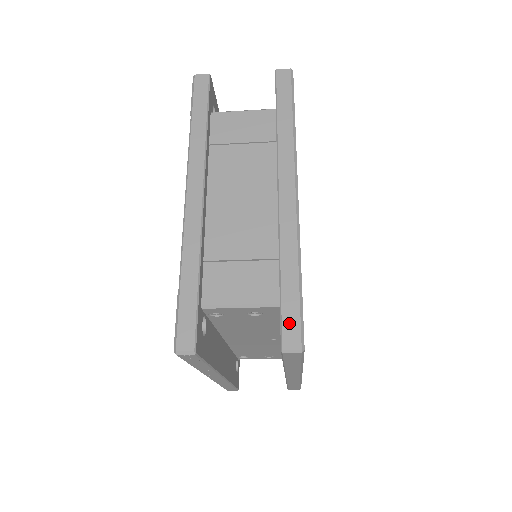
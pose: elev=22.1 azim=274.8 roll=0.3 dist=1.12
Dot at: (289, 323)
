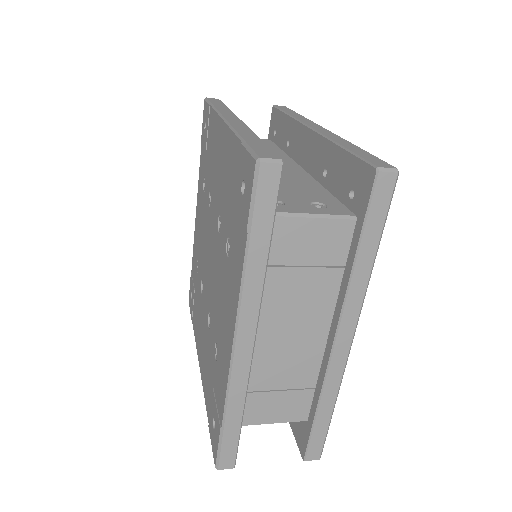
Dot at: (315, 445)
